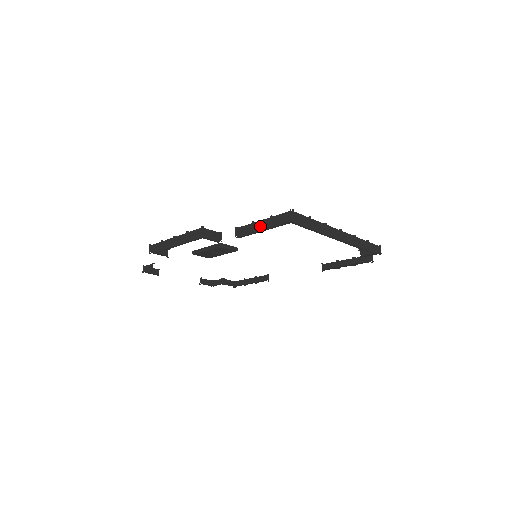
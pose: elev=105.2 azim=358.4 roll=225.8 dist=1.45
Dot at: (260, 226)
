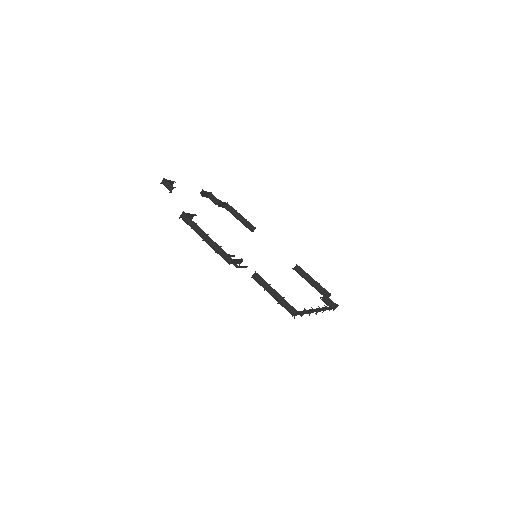
Dot at: (272, 293)
